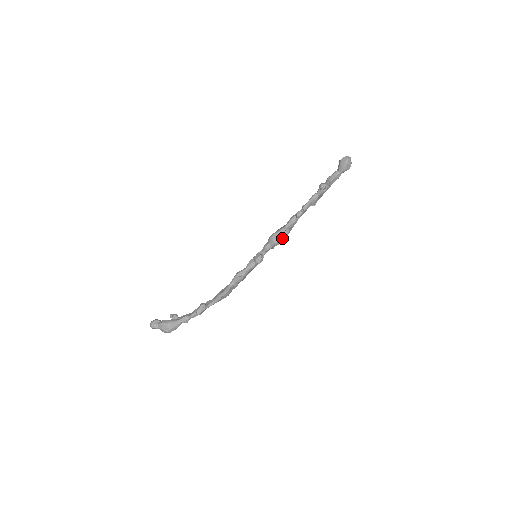
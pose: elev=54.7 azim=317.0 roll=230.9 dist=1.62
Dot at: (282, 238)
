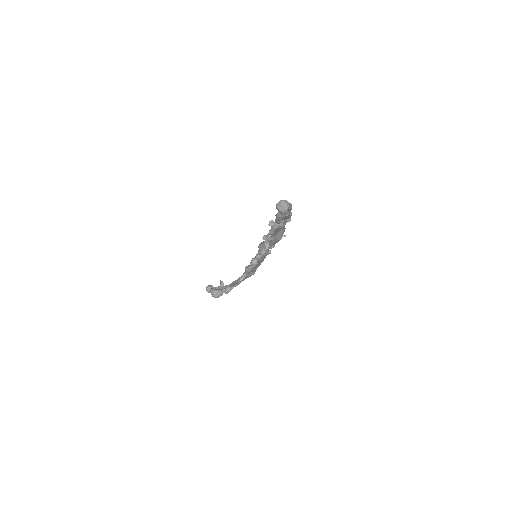
Dot at: occluded
